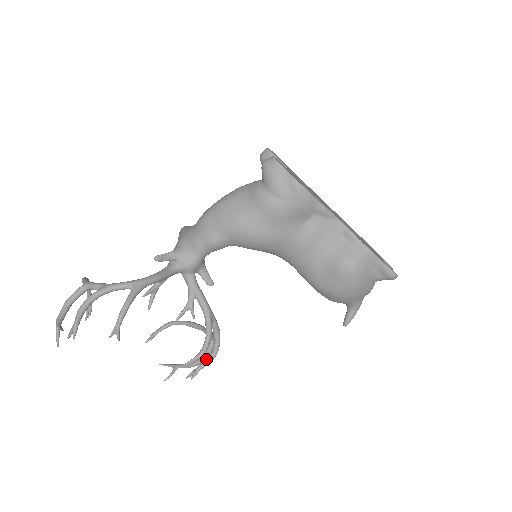
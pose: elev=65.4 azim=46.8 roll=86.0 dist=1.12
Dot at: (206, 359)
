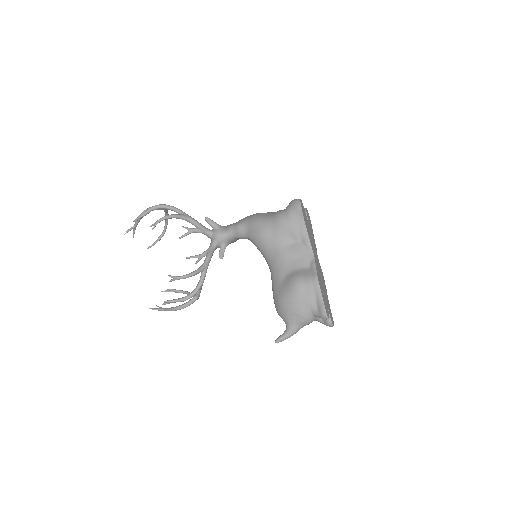
Dot at: (182, 297)
